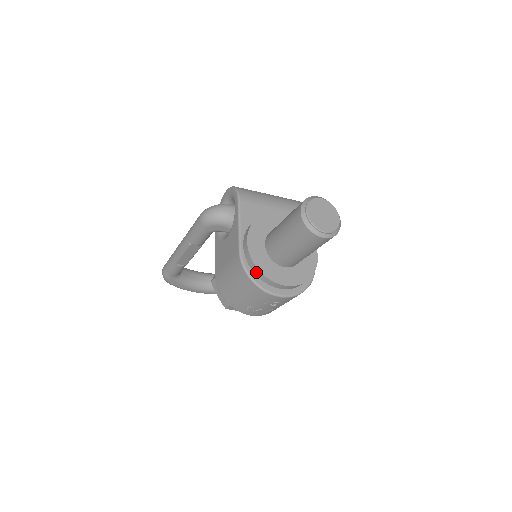
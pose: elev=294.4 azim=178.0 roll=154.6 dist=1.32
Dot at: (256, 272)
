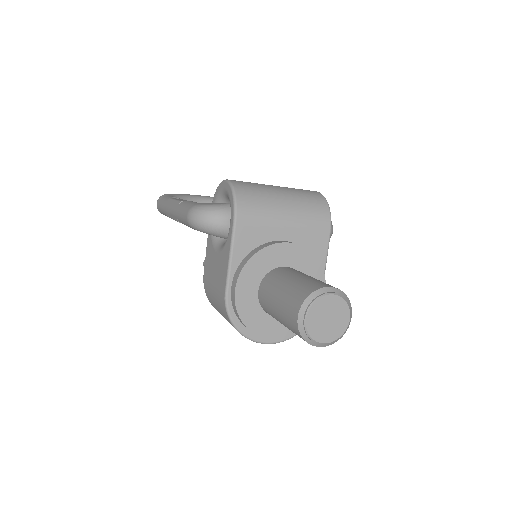
Dot at: (242, 323)
